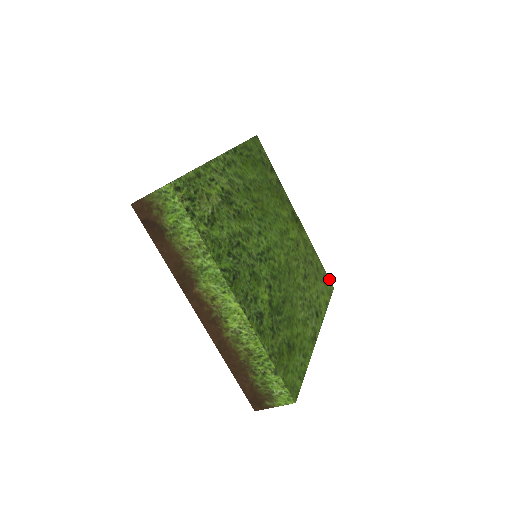
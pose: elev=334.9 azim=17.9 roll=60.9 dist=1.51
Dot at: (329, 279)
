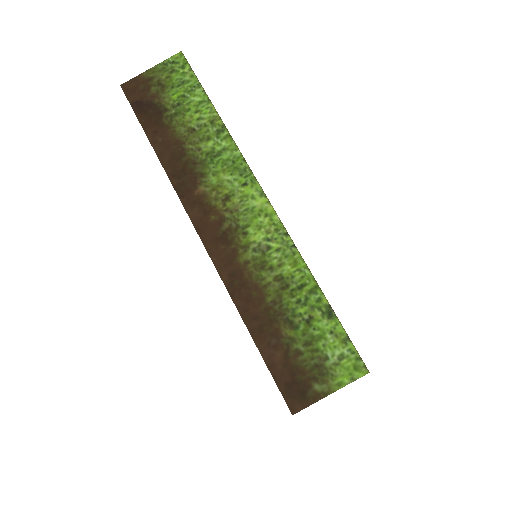
Dot at: occluded
